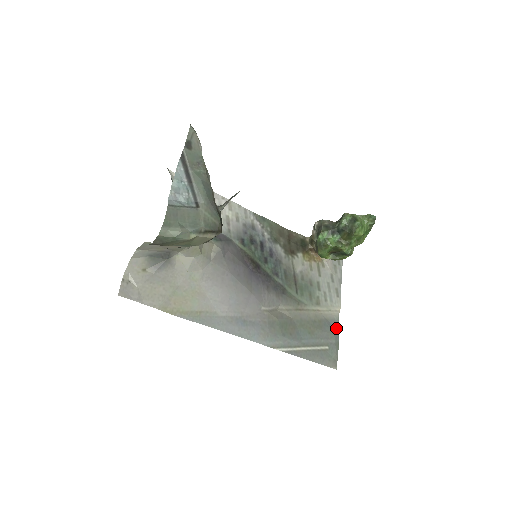
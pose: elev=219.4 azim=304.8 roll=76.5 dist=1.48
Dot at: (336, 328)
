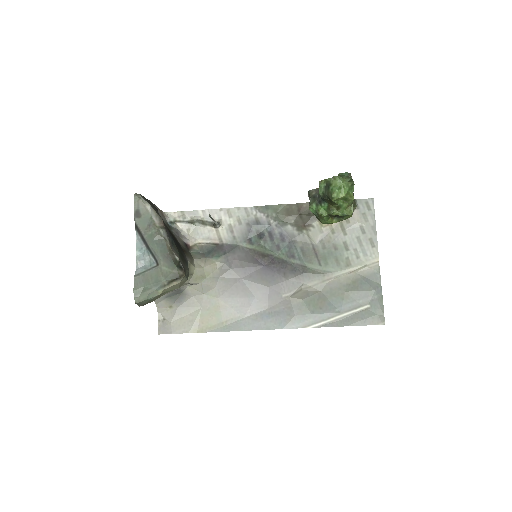
Dot at: (377, 281)
